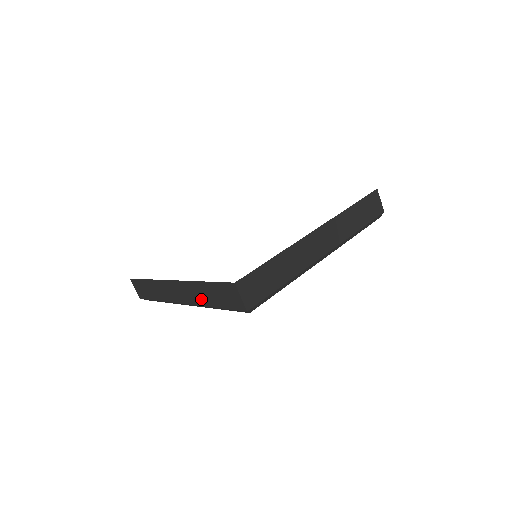
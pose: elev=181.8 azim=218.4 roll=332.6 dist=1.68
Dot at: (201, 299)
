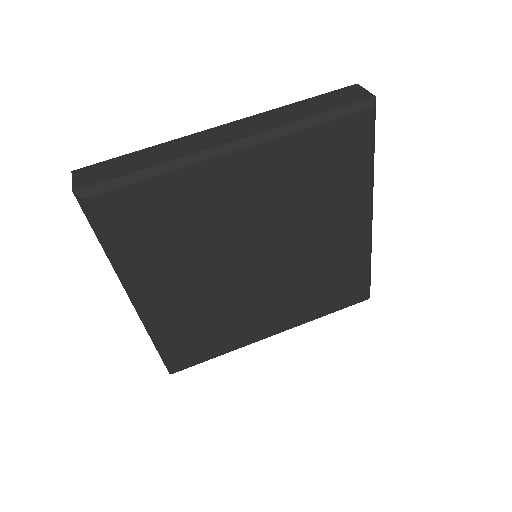
Dot at: occluded
